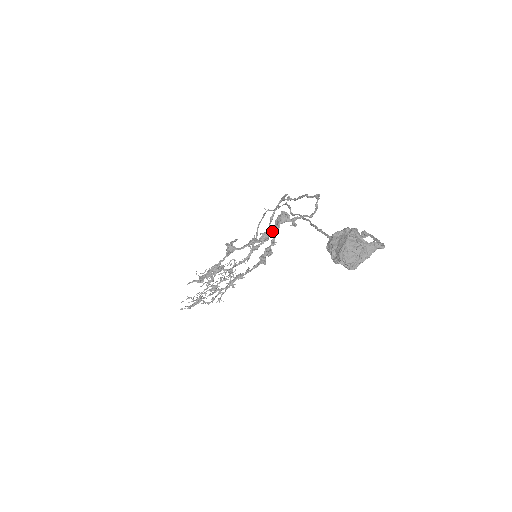
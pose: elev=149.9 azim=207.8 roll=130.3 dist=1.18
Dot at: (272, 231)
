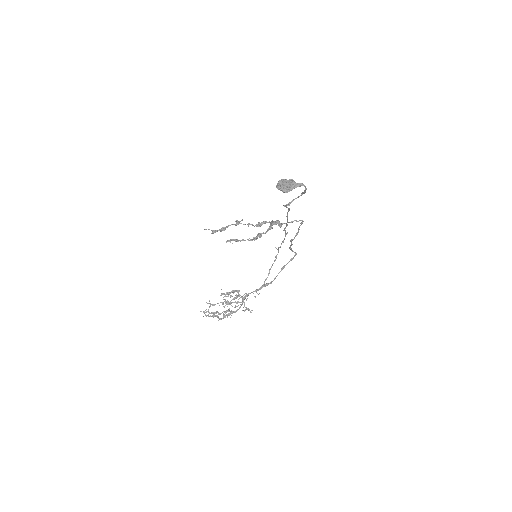
Dot at: (265, 222)
